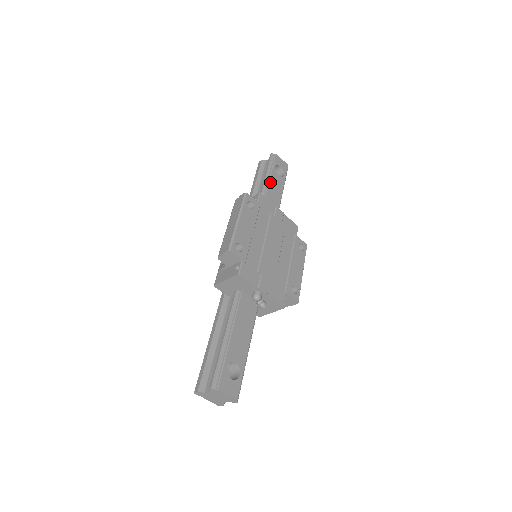
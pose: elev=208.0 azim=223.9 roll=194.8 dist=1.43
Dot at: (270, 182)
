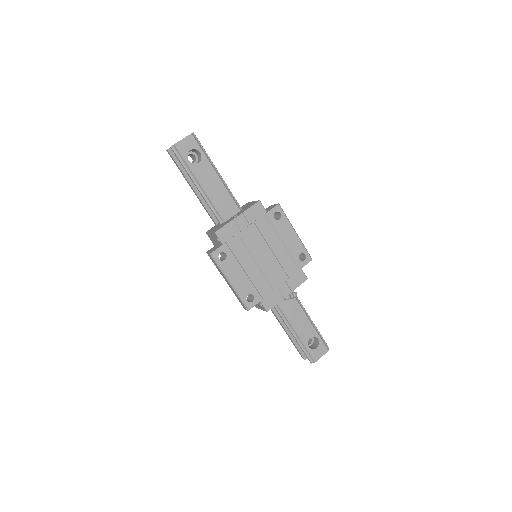
Dot at: (202, 185)
